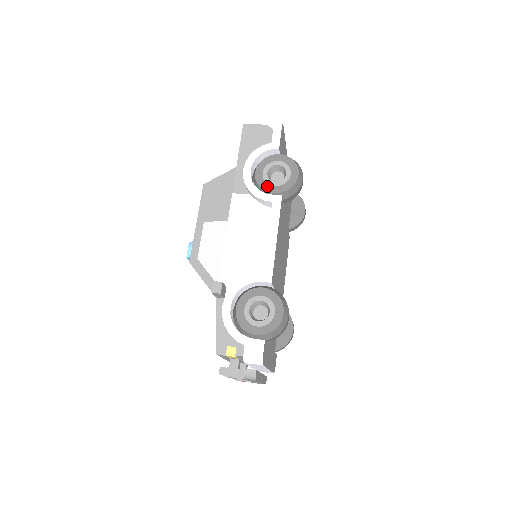
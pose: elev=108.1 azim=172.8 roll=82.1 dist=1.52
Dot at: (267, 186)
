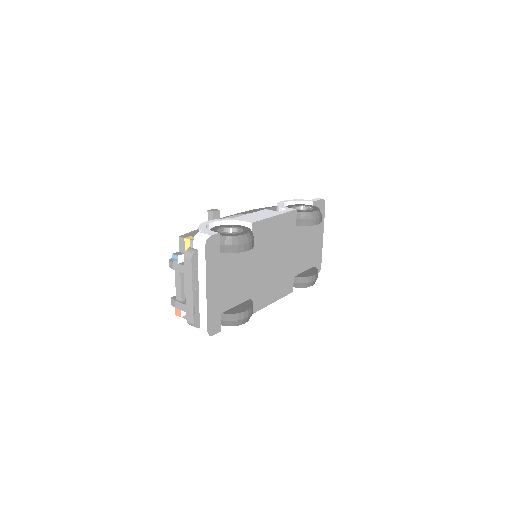
Dot at: occluded
